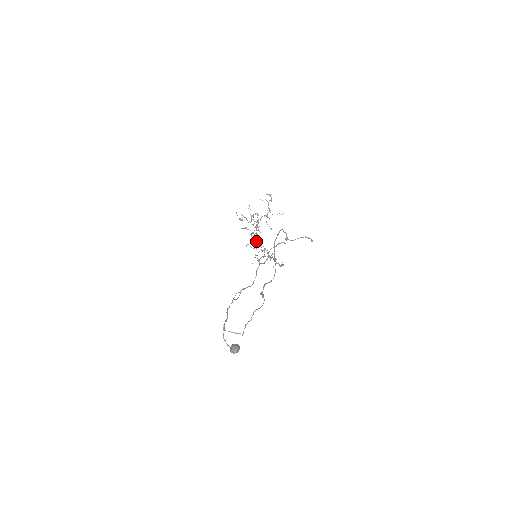
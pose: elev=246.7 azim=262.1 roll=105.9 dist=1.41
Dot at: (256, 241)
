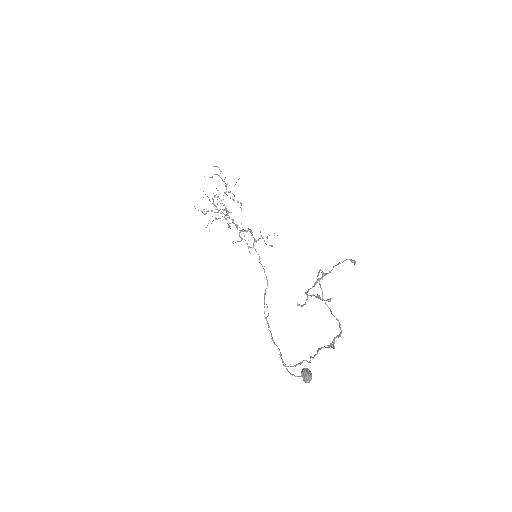
Dot at: occluded
